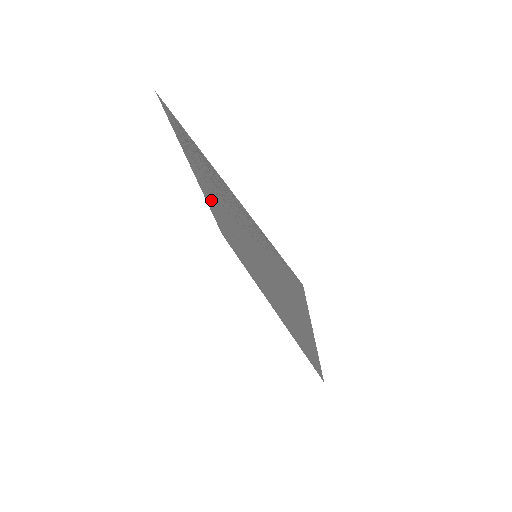
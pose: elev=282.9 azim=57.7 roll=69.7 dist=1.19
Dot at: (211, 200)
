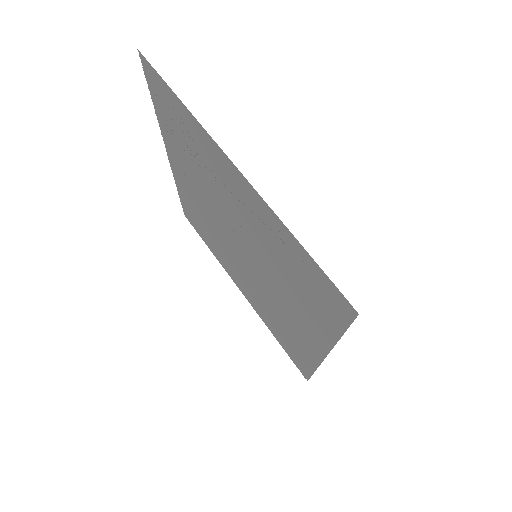
Dot at: (188, 182)
